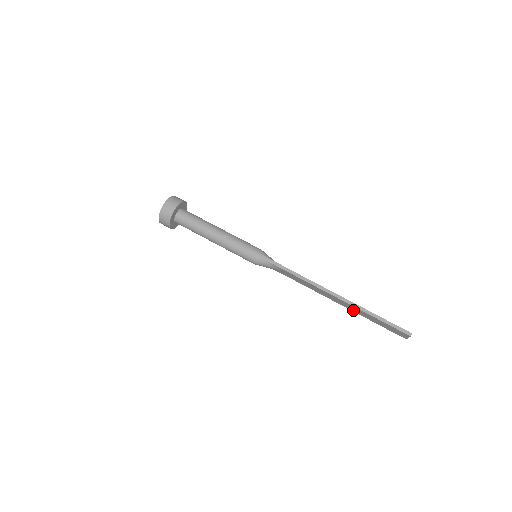
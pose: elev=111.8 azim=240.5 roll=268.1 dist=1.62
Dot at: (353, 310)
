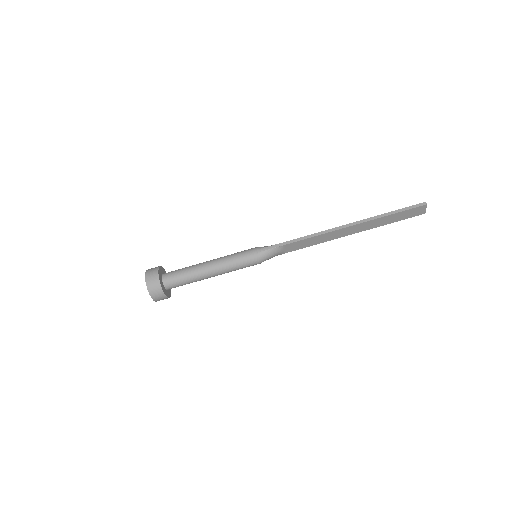
Dot at: (367, 228)
